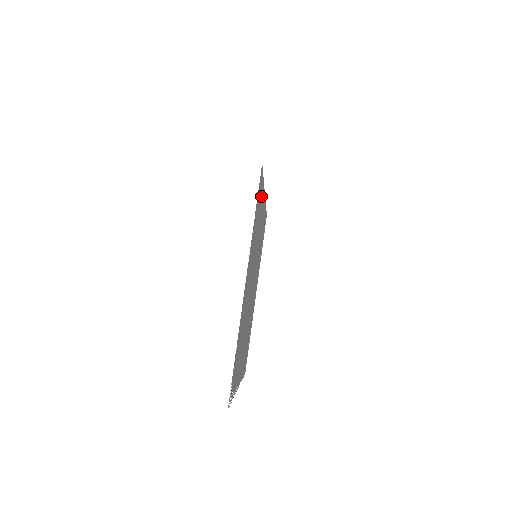
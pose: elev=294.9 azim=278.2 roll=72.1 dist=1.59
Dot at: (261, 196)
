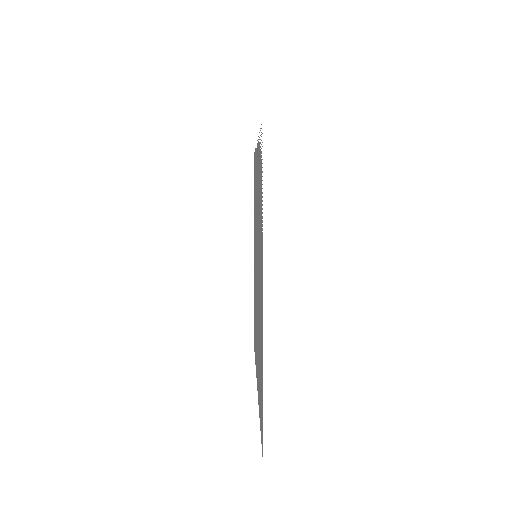
Dot at: occluded
